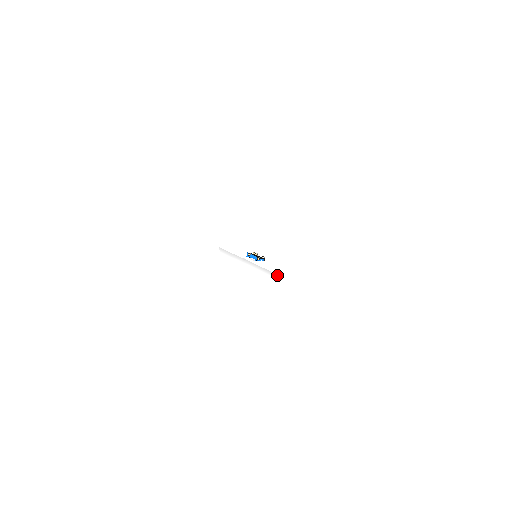
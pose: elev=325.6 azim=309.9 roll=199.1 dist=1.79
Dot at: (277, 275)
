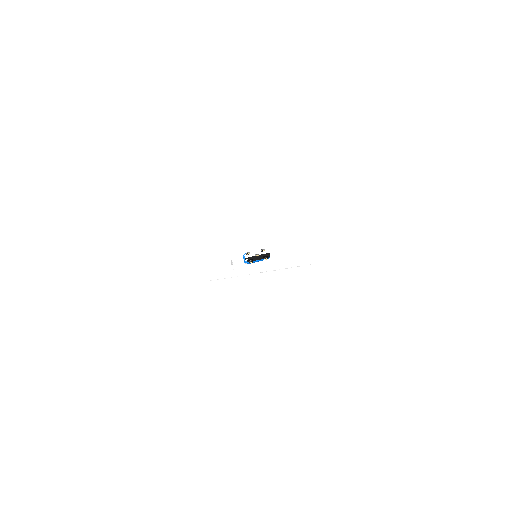
Dot at: occluded
